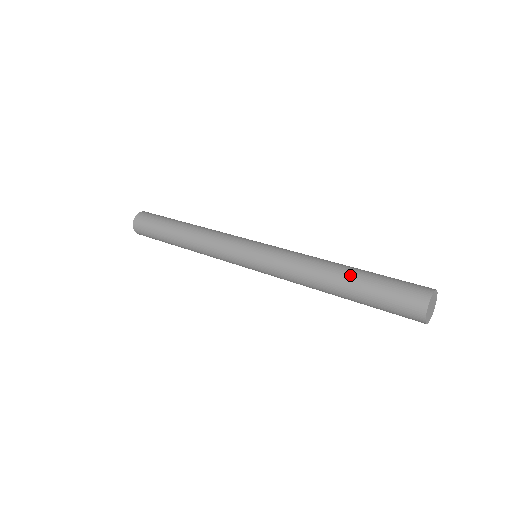
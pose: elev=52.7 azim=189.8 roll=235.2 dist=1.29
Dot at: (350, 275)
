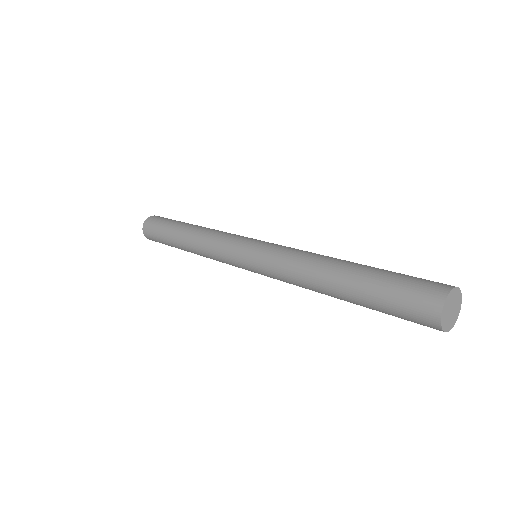
Dot at: (354, 267)
